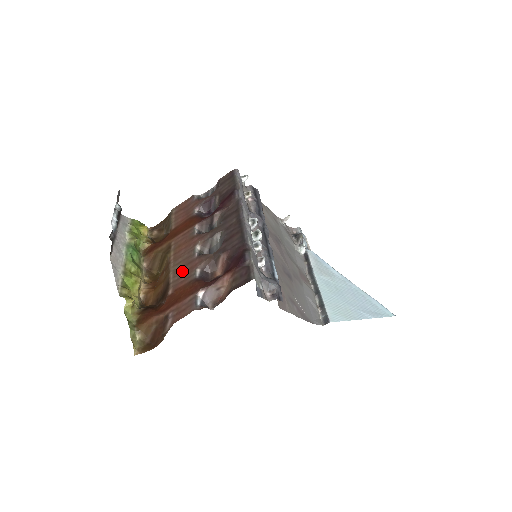
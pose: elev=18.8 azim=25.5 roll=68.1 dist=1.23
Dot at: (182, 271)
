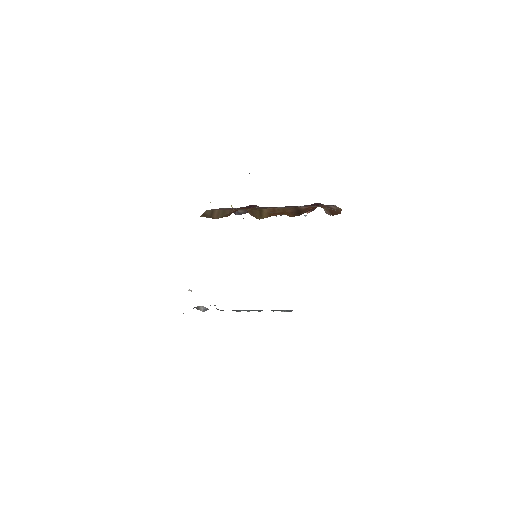
Dot at: occluded
